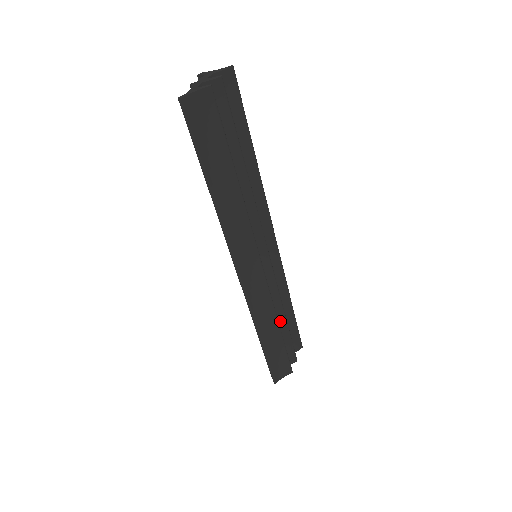
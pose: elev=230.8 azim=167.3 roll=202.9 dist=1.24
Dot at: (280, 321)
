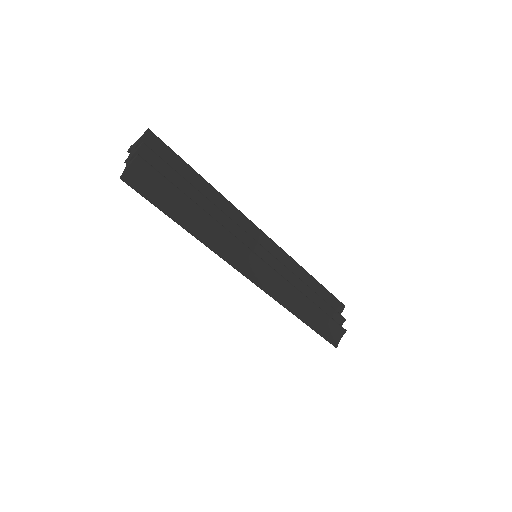
Dot at: (309, 295)
